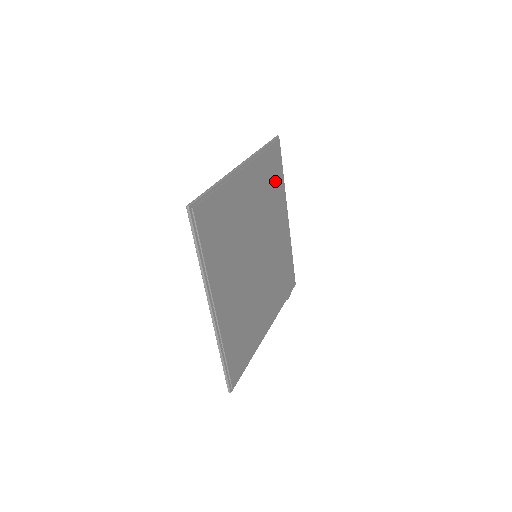
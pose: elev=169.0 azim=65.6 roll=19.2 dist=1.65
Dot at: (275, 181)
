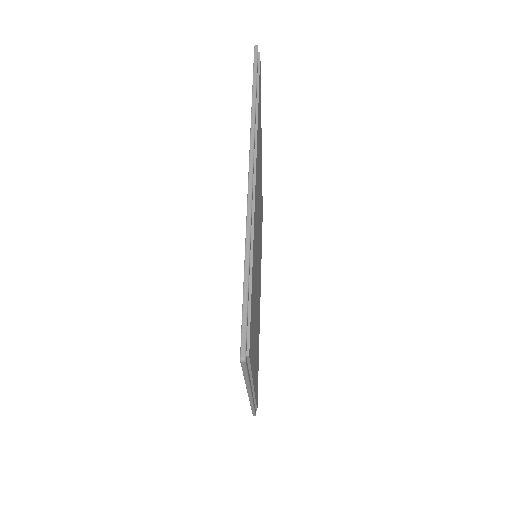
Dot at: occluded
